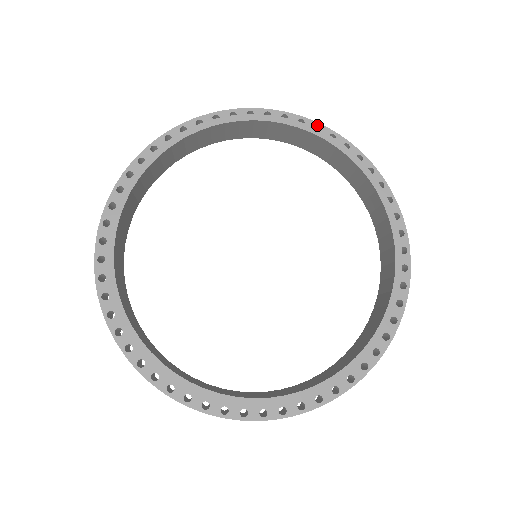
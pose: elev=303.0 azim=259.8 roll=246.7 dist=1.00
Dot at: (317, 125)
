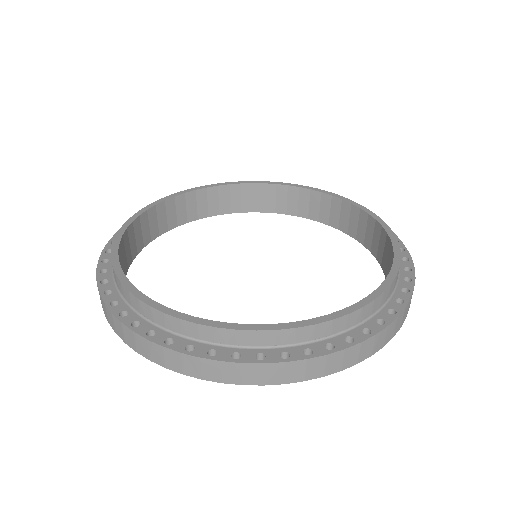
Dot at: (398, 240)
